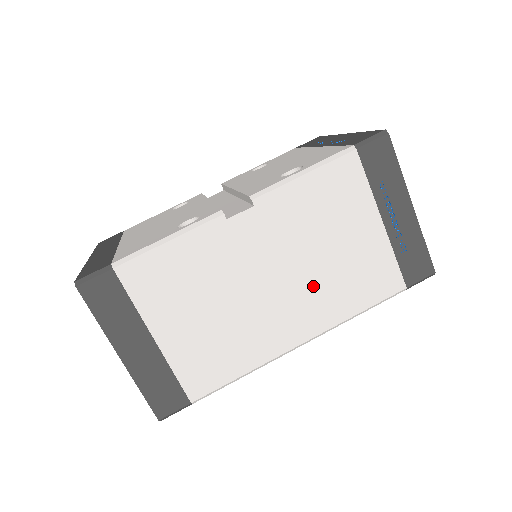
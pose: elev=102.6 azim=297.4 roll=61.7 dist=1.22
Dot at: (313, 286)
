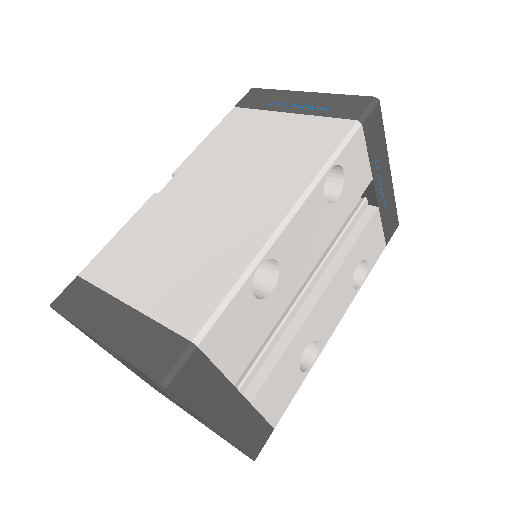
Dot at: (261, 178)
